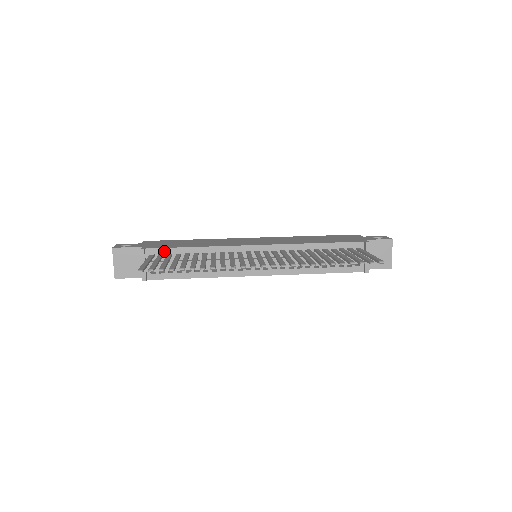
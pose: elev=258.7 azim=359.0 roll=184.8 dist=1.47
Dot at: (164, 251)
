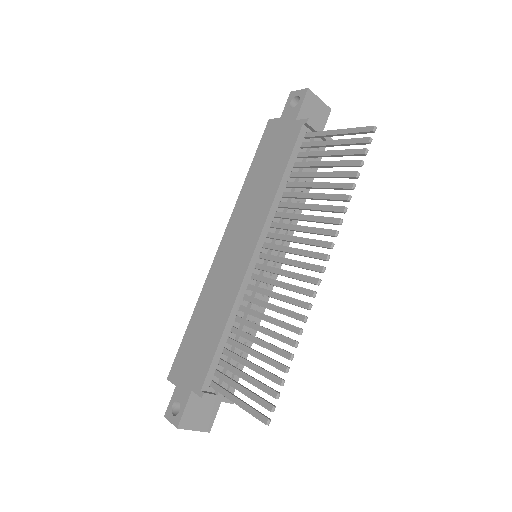
Dot at: (213, 367)
